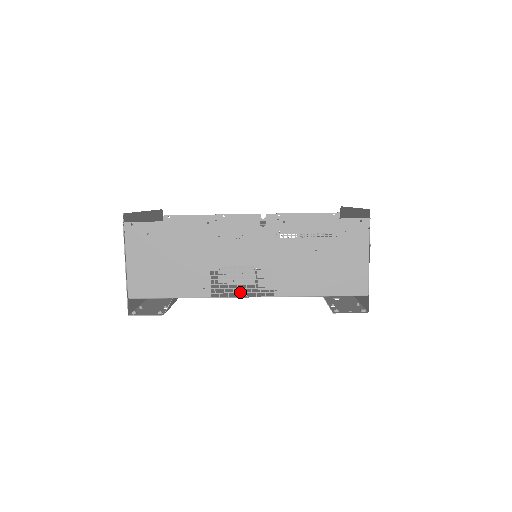
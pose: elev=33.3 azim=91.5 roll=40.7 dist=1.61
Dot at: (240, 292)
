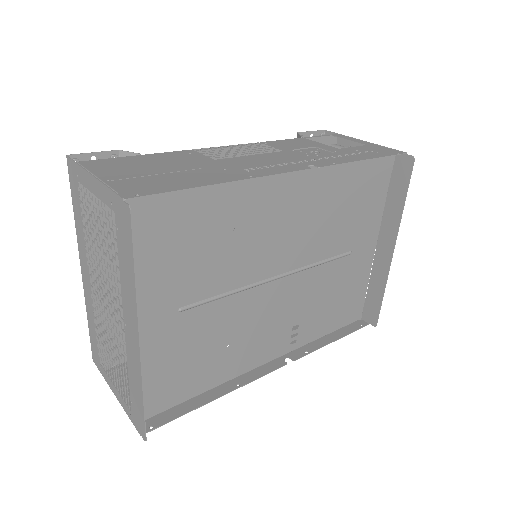
Dot at: occluded
